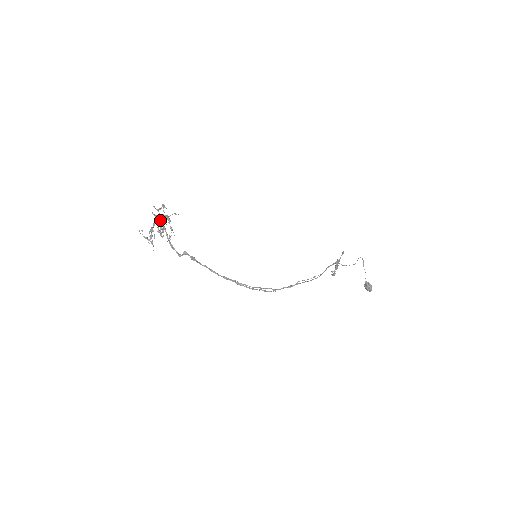
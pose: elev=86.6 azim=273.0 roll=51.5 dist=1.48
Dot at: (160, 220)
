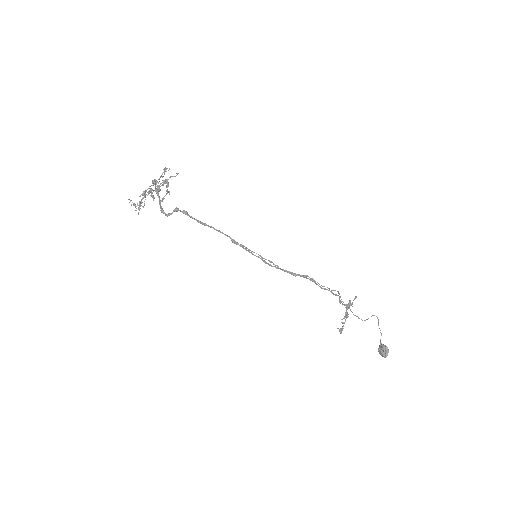
Dot at: (157, 187)
